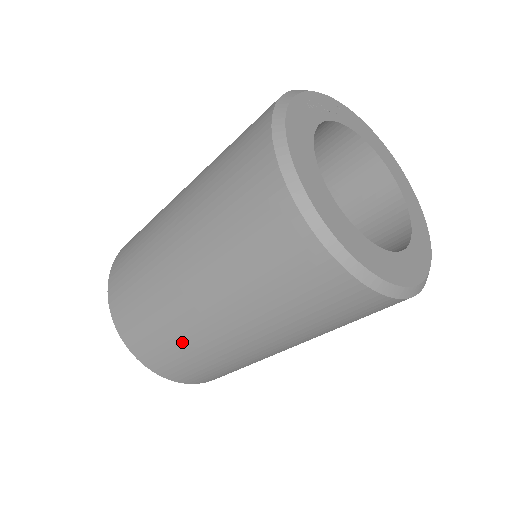
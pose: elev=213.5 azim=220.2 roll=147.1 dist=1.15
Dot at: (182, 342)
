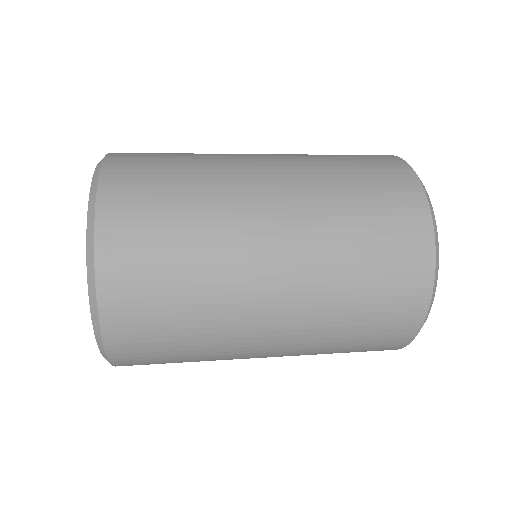
Dot at: (203, 328)
